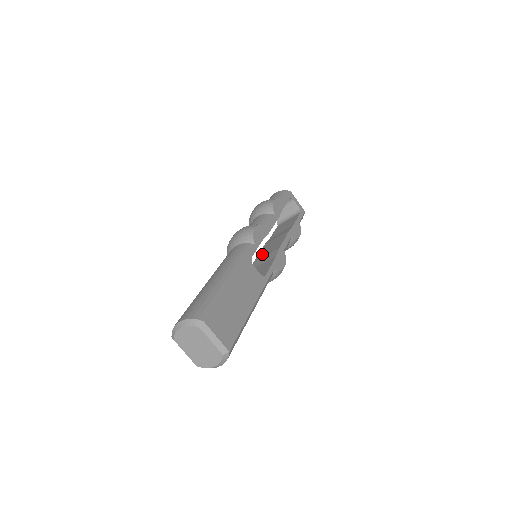
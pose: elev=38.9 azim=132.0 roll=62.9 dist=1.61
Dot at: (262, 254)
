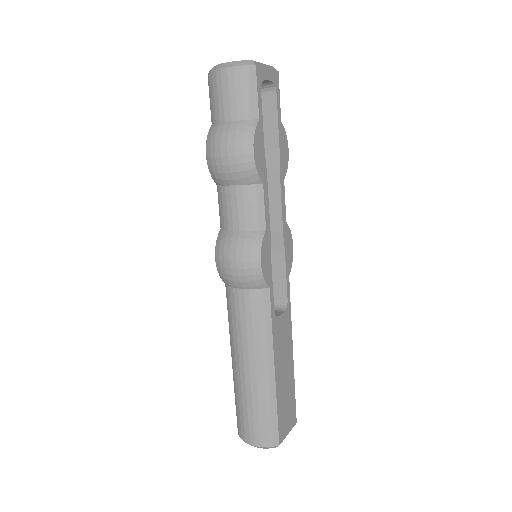
Dot at: occluded
